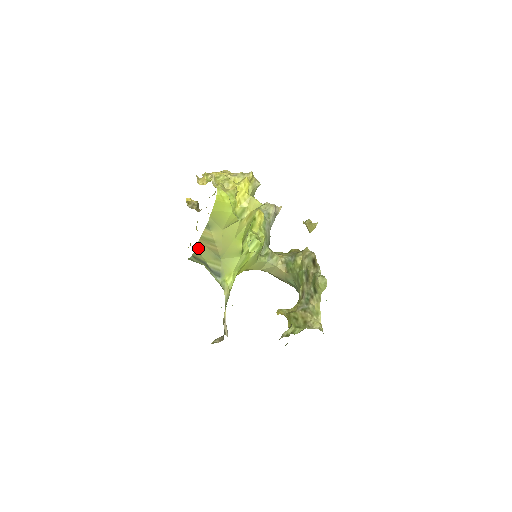
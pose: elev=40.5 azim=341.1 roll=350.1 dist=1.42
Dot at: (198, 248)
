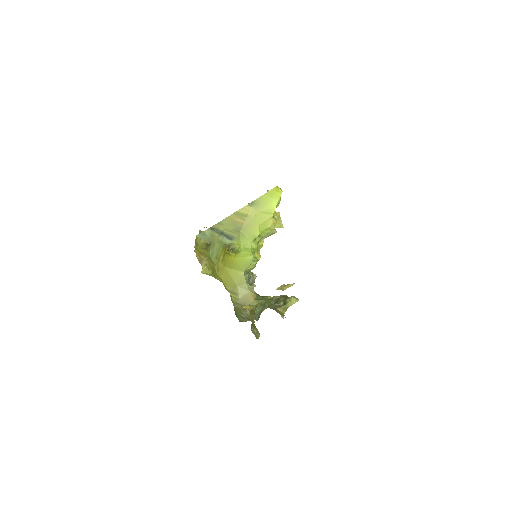
Dot at: (225, 220)
